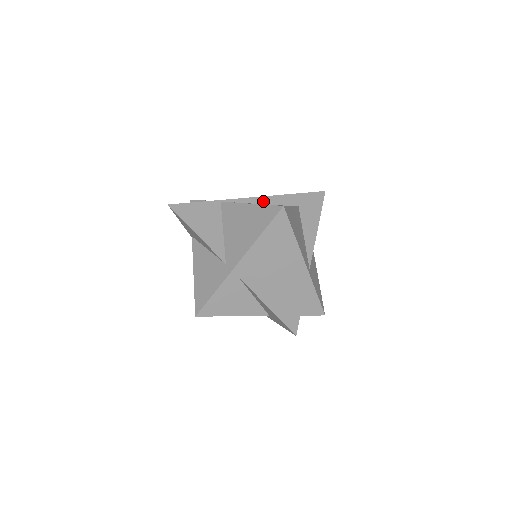
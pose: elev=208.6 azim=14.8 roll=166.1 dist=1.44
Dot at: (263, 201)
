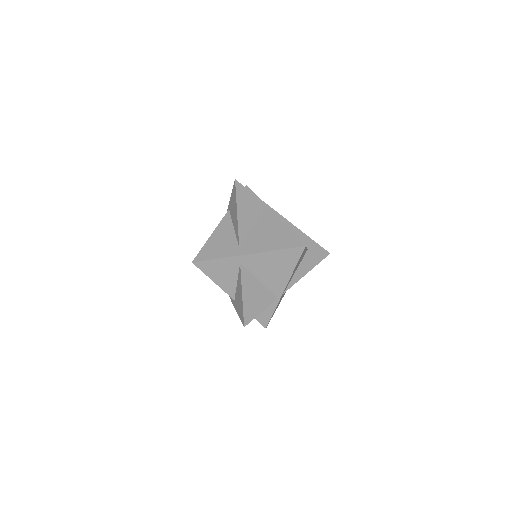
Dot at: (291, 227)
